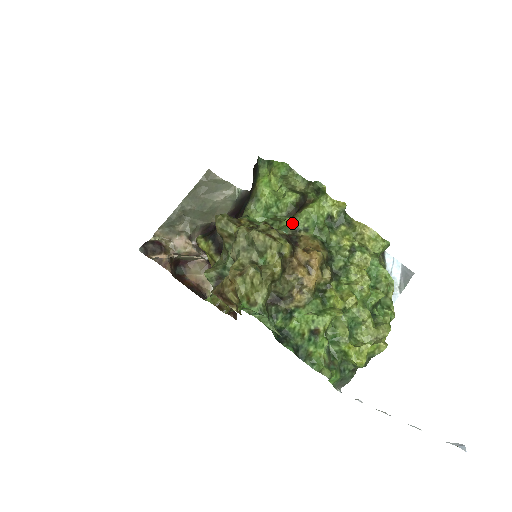
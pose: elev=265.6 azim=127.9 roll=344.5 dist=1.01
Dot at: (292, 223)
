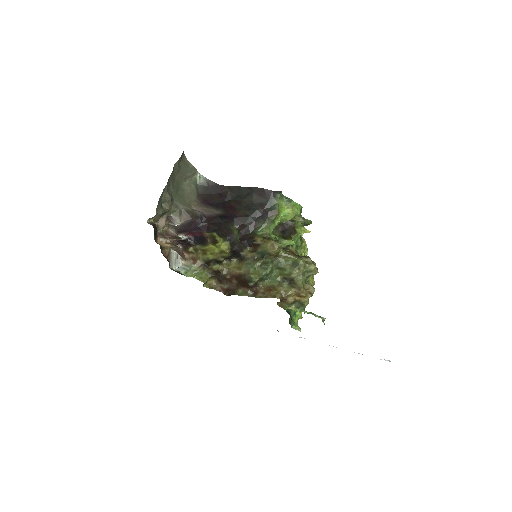
Dot at: (290, 242)
